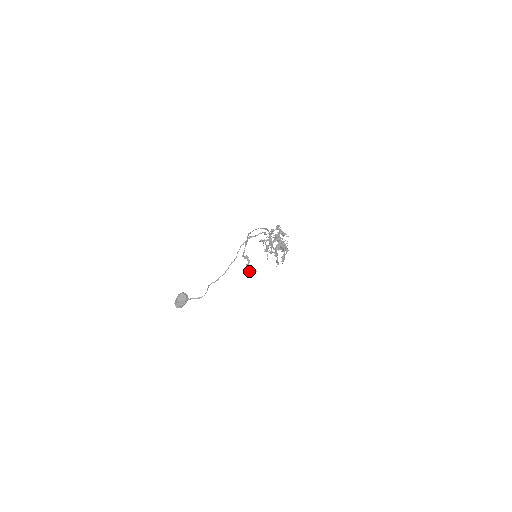
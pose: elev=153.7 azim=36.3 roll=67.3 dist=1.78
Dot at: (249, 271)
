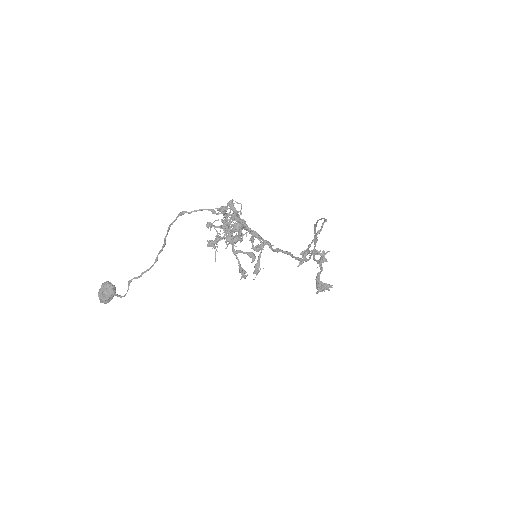
Dot at: (320, 284)
